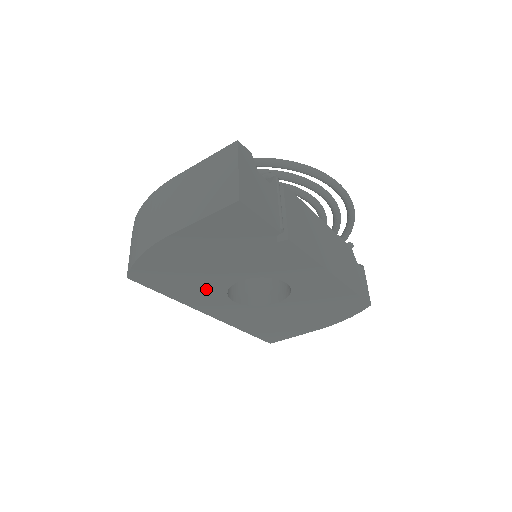
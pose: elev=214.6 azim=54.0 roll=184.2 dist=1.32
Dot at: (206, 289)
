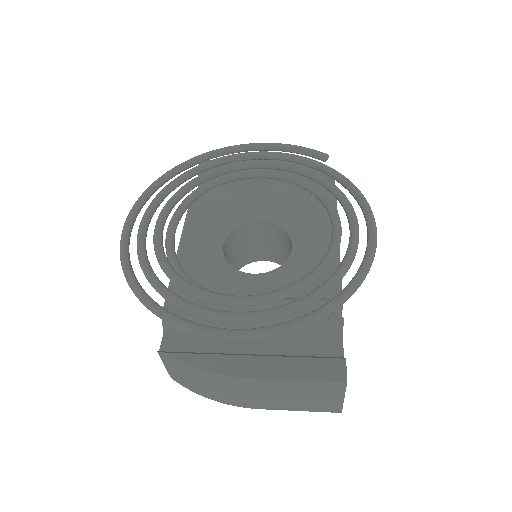
Dot at: occluded
